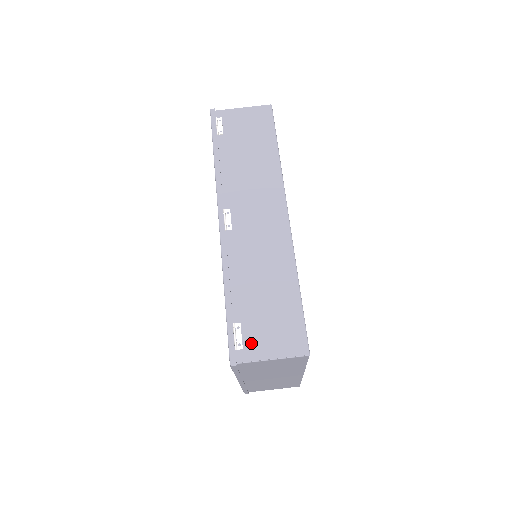
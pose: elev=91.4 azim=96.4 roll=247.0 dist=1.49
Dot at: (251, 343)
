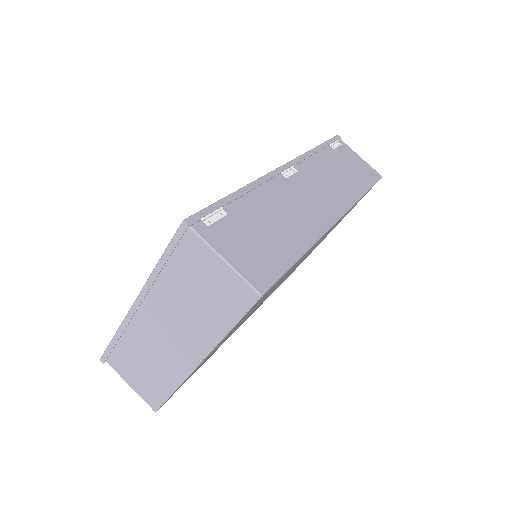
Dot at: (220, 232)
